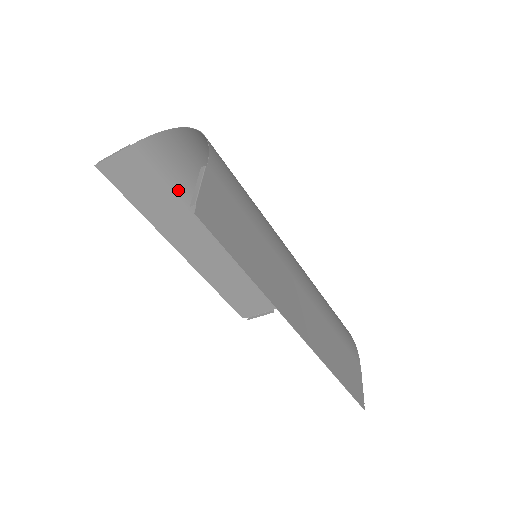
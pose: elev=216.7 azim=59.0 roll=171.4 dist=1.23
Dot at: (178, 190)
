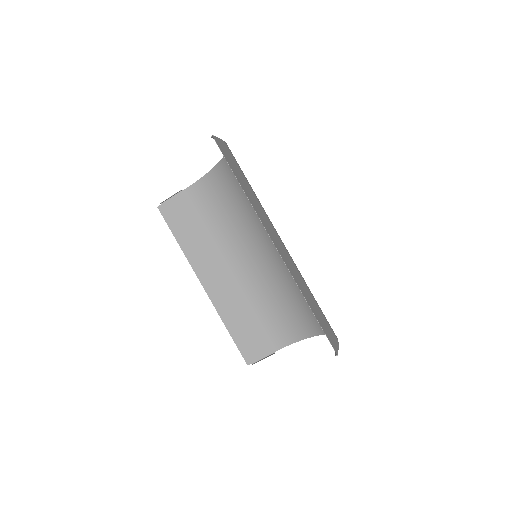
Dot at: (208, 224)
